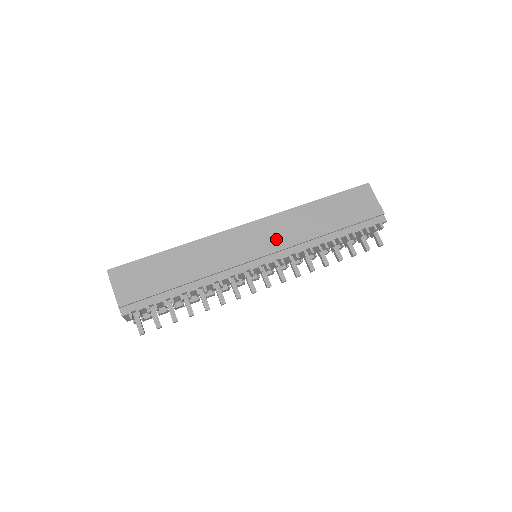
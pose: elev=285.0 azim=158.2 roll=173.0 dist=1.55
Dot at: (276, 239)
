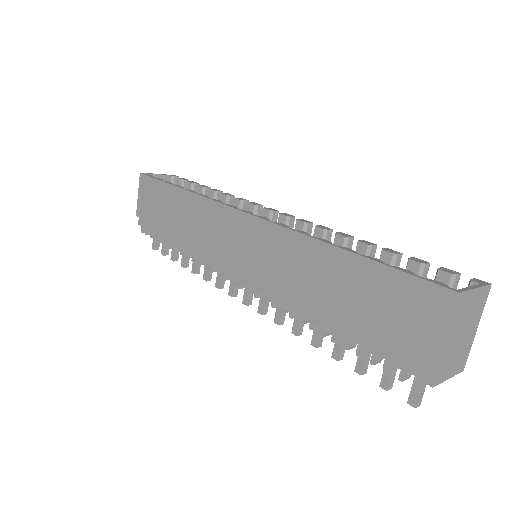
Dot at: (259, 260)
